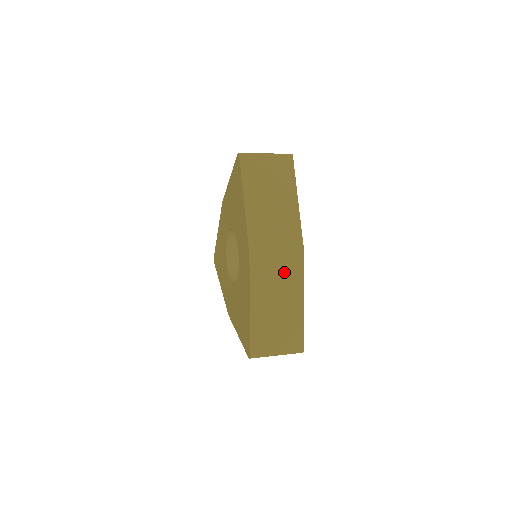
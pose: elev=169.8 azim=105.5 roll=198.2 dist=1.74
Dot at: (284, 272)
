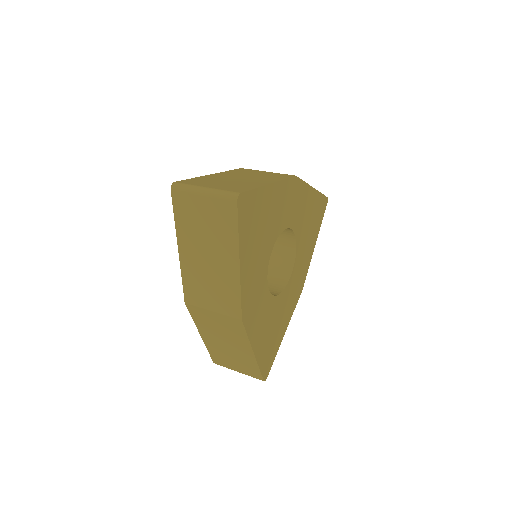
Dot at: (225, 326)
